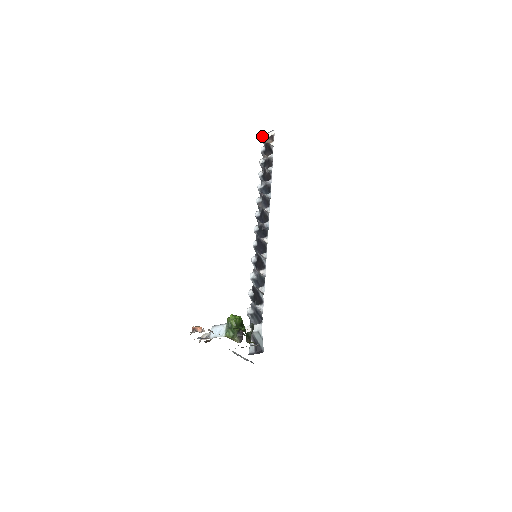
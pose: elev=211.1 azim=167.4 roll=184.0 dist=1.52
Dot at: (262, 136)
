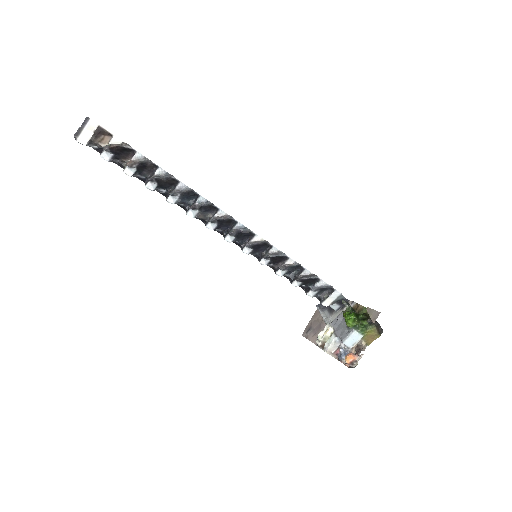
Dot at: (78, 140)
